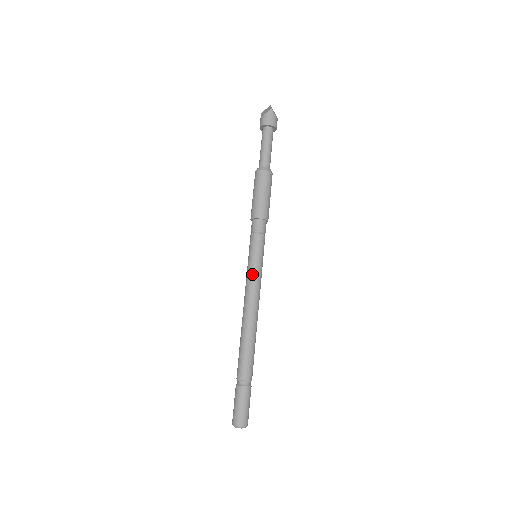
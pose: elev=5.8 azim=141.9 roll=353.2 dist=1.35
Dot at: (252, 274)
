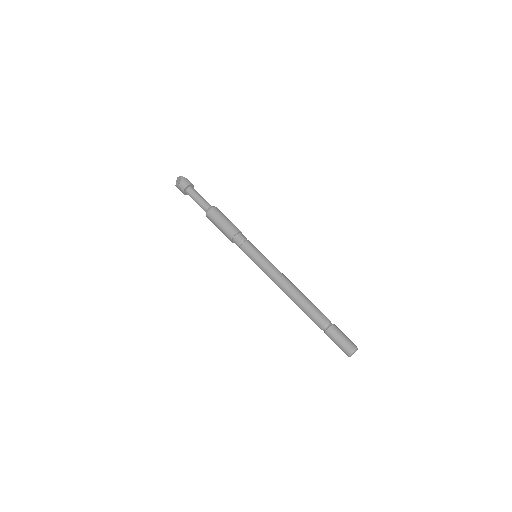
Dot at: (266, 264)
